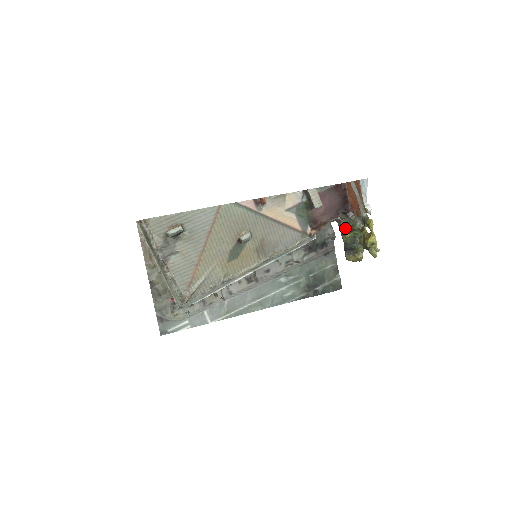
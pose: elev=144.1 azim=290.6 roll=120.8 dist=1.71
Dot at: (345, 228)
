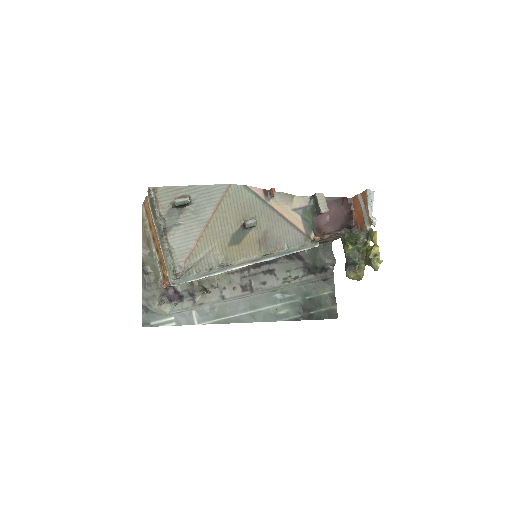
Dot at: (348, 241)
